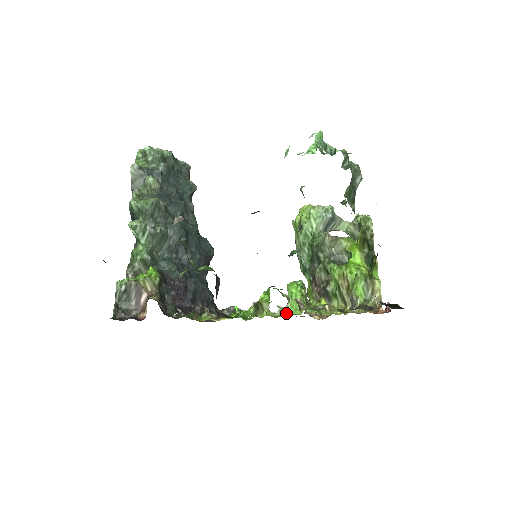
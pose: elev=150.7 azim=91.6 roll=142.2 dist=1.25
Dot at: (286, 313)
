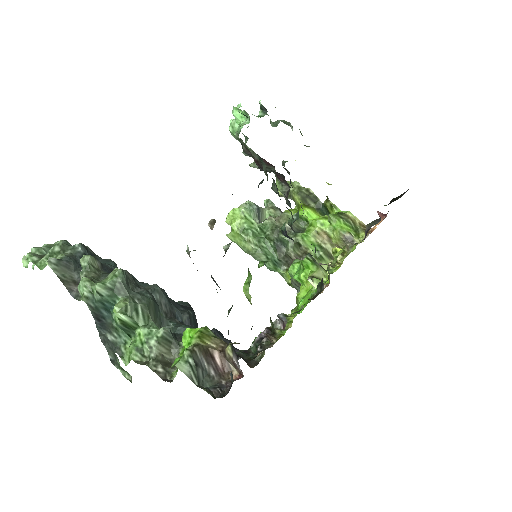
Dot at: occluded
